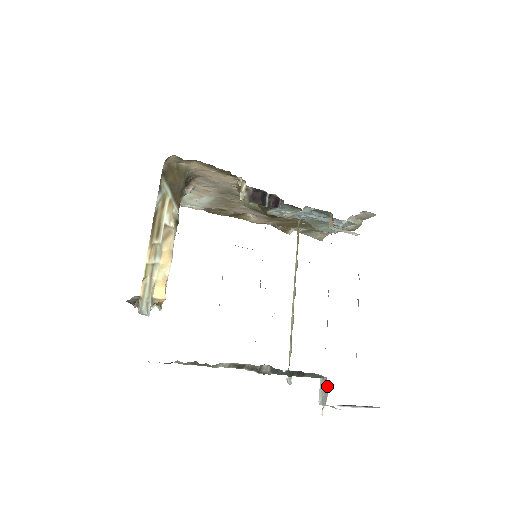
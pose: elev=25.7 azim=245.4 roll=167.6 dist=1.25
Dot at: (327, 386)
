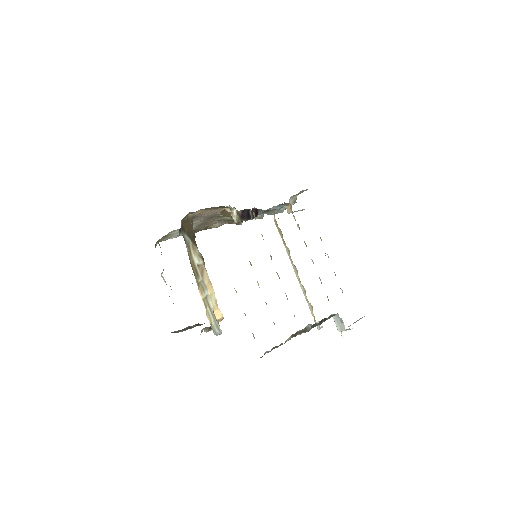
Dot at: (341, 319)
